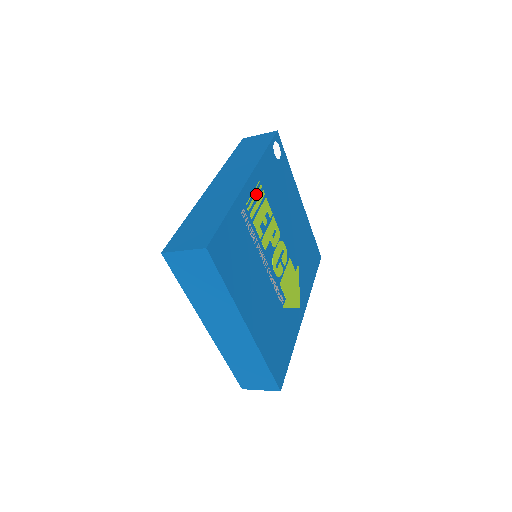
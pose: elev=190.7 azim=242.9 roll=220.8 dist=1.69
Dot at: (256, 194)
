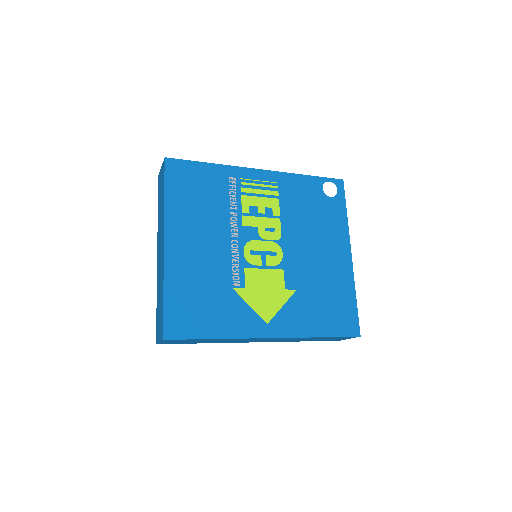
Dot at: (264, 185)
